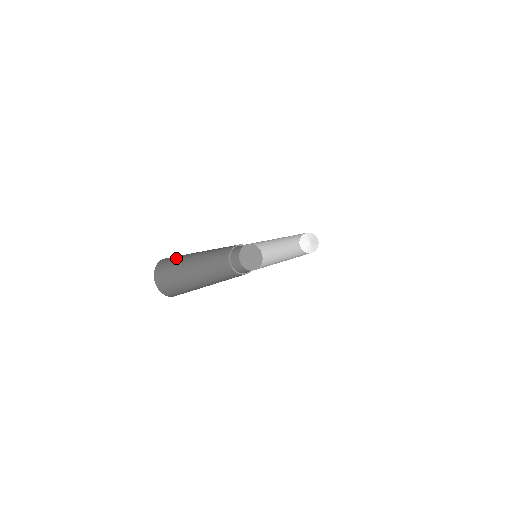
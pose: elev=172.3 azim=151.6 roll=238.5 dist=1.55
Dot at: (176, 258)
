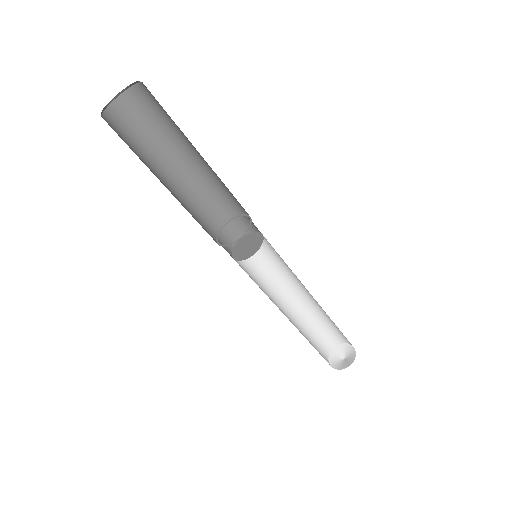
Dot at: (131, 138)
